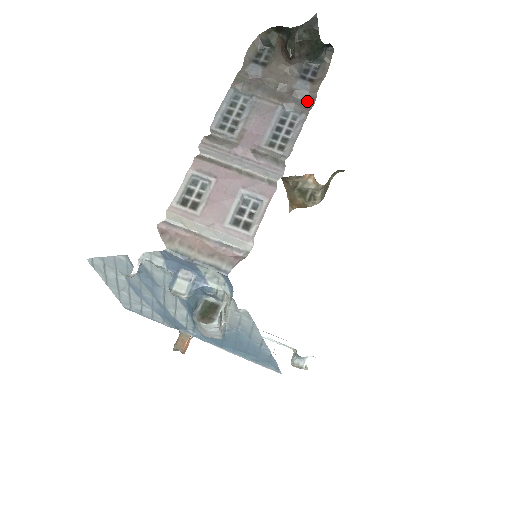
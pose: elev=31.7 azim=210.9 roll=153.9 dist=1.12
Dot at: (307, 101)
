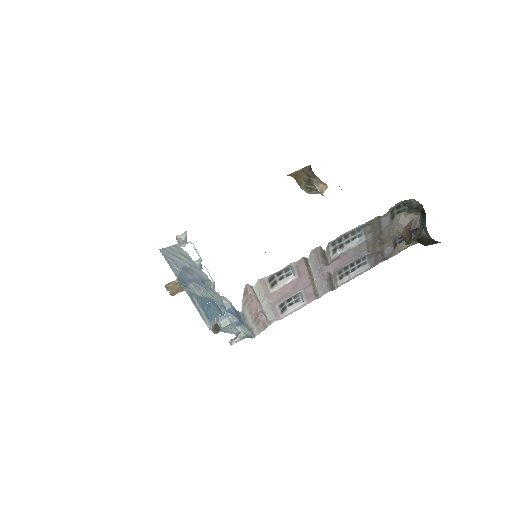
Dot at: (380, 259)
